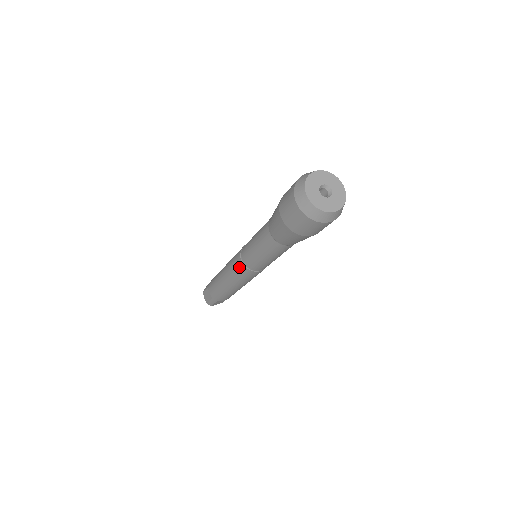
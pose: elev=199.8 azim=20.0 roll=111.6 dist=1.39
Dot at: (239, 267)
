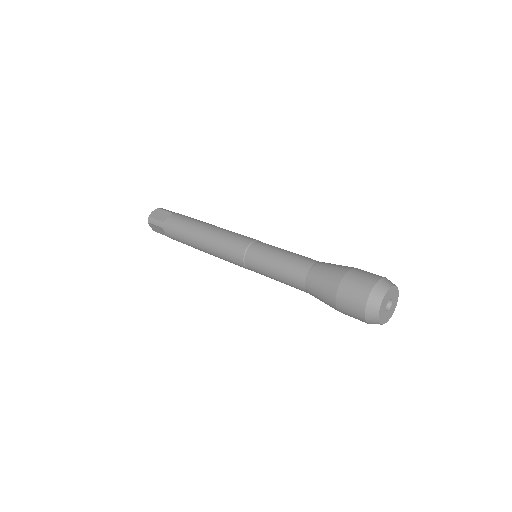
Dot at: (238, 265)
